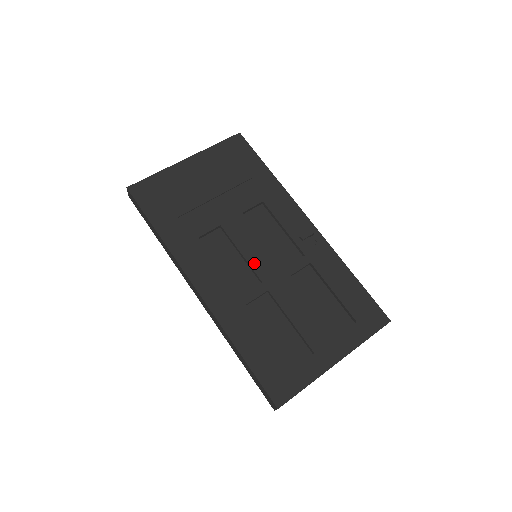
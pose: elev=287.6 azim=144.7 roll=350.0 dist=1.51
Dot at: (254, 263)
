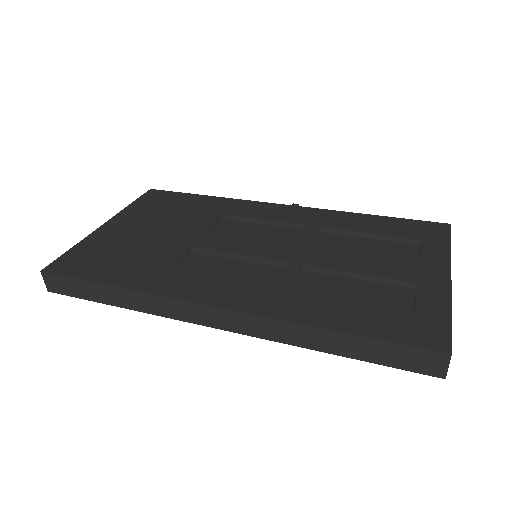
Dot at: (261, 254)
